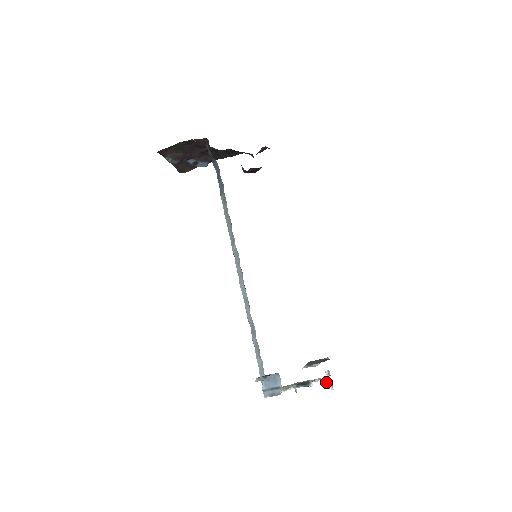
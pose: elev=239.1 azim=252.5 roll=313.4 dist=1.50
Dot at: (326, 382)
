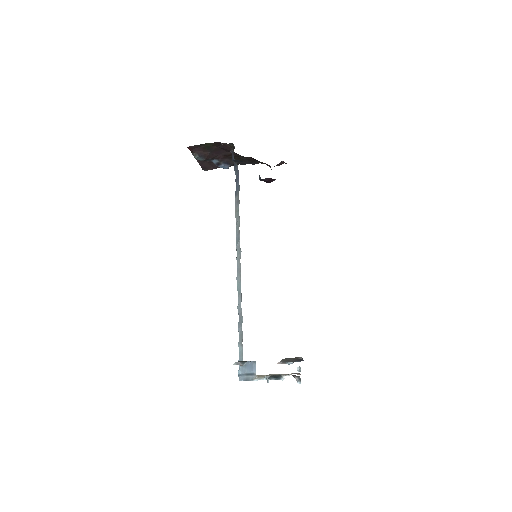
Dot at: (296, 377)
